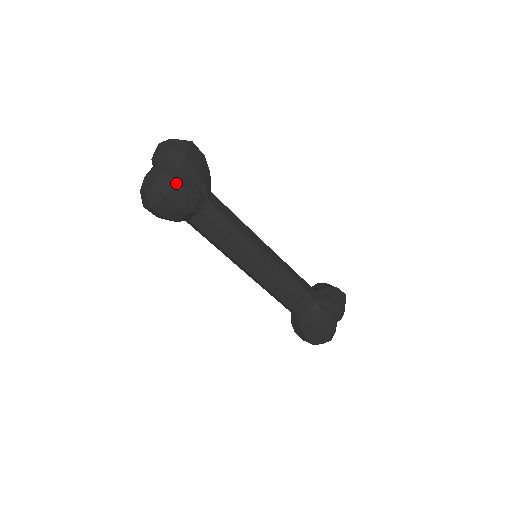
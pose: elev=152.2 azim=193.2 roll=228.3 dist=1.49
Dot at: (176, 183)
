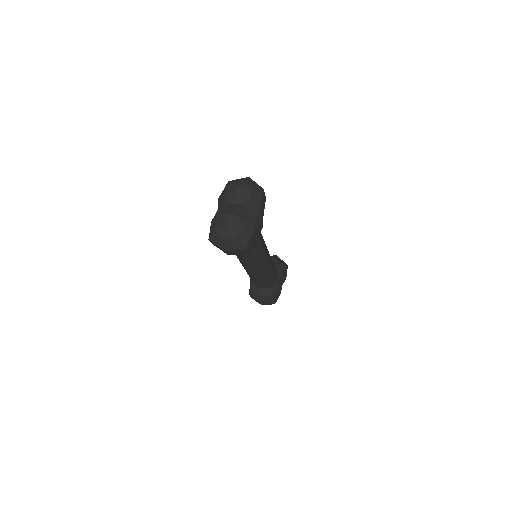
Dot at: (252, 236)
